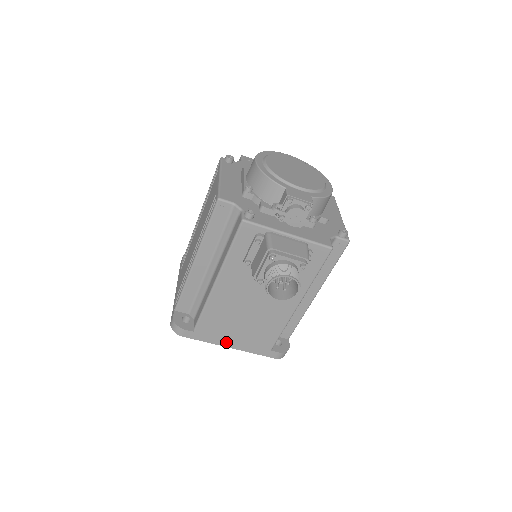
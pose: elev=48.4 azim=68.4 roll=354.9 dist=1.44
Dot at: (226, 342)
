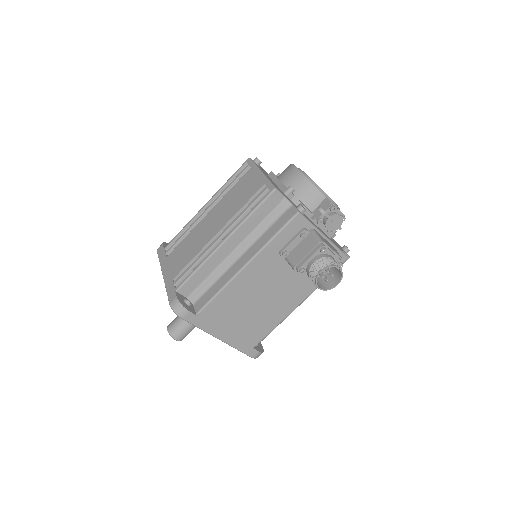
Dot at: (220, 332)
